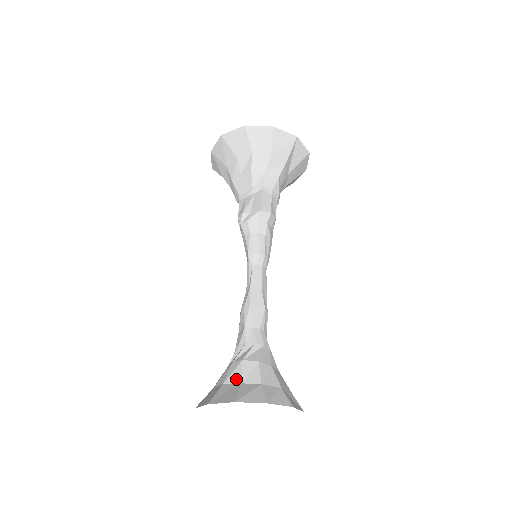
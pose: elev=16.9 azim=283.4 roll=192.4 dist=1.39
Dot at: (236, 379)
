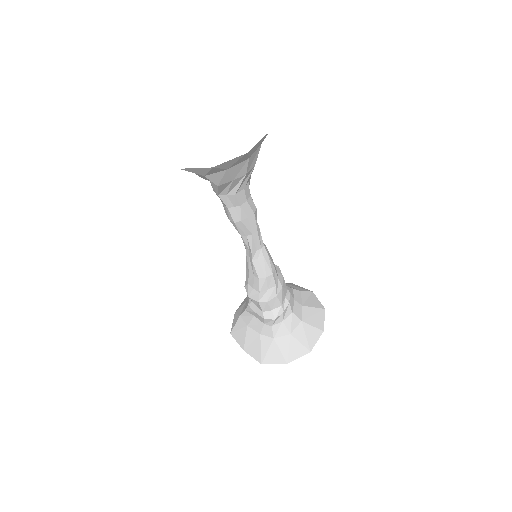
Dot at: occluded
